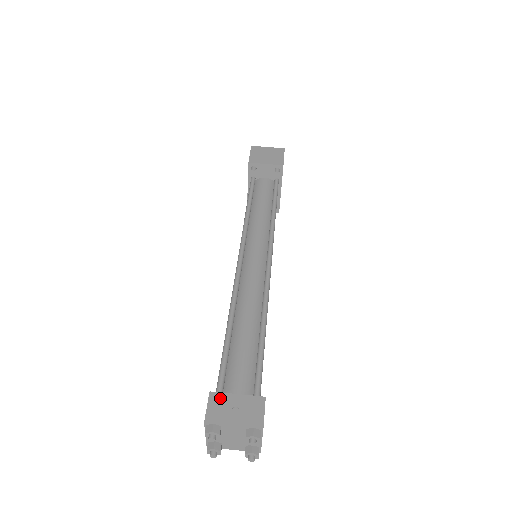
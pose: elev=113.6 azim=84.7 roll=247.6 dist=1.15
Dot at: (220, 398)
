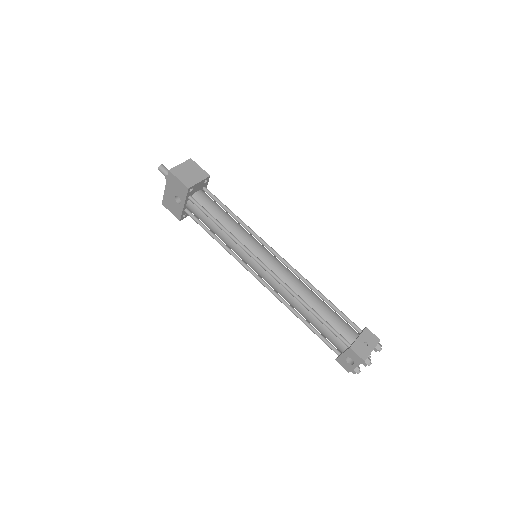
Dot at: (356, 346)
